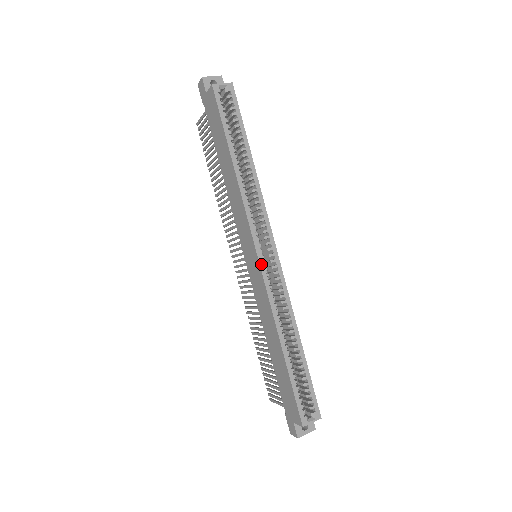
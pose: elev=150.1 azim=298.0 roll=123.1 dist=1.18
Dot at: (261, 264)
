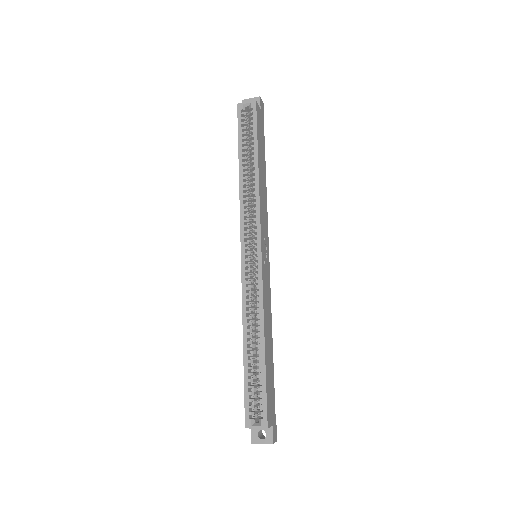
Dot at: (242, 260)
